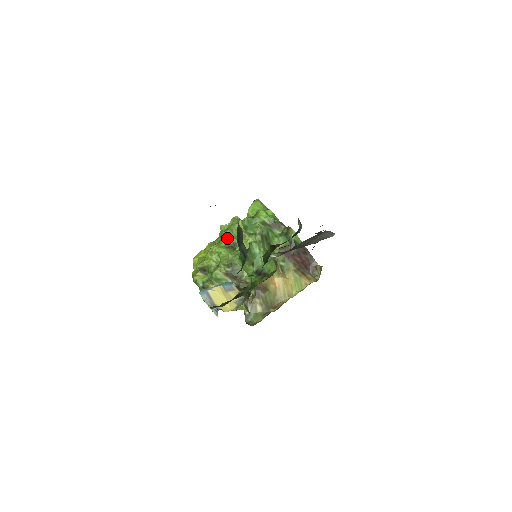
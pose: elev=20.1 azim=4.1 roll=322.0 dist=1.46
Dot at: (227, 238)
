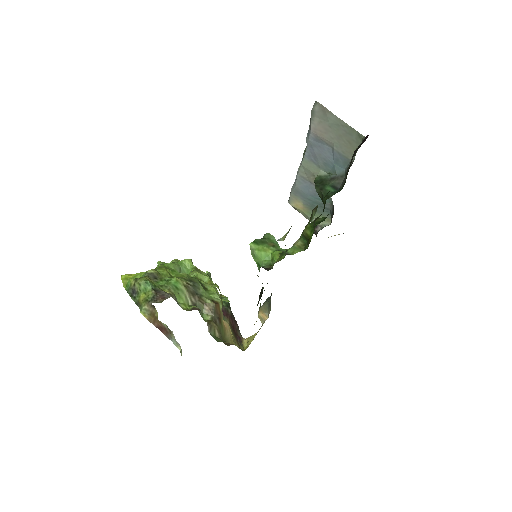
Dot at: (174, 268)
